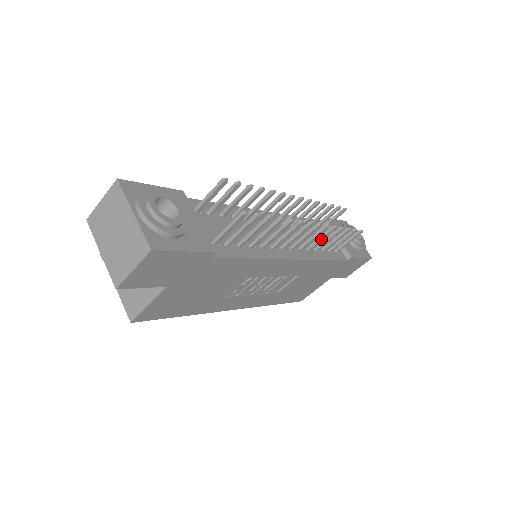
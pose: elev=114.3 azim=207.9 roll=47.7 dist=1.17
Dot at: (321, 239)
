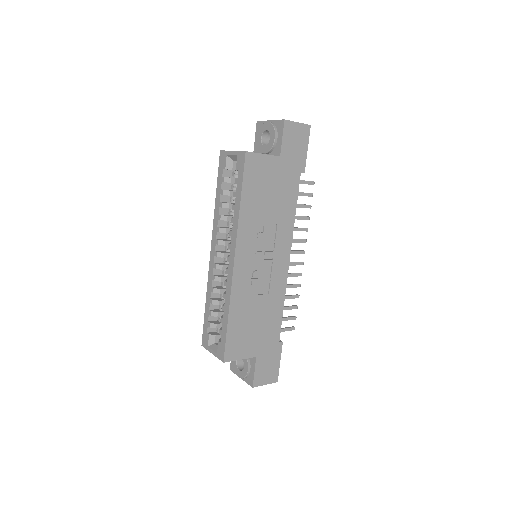
Dot at: (290, 285)
